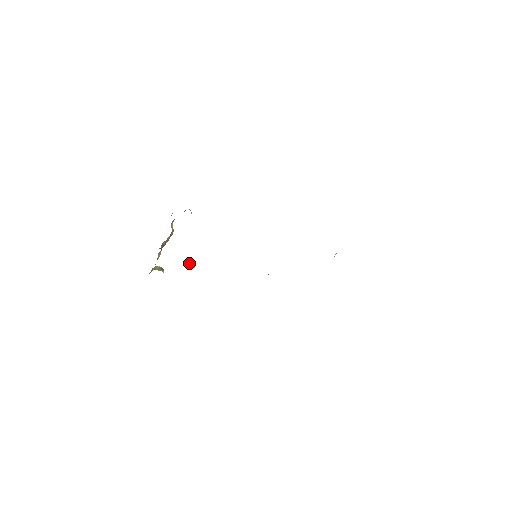
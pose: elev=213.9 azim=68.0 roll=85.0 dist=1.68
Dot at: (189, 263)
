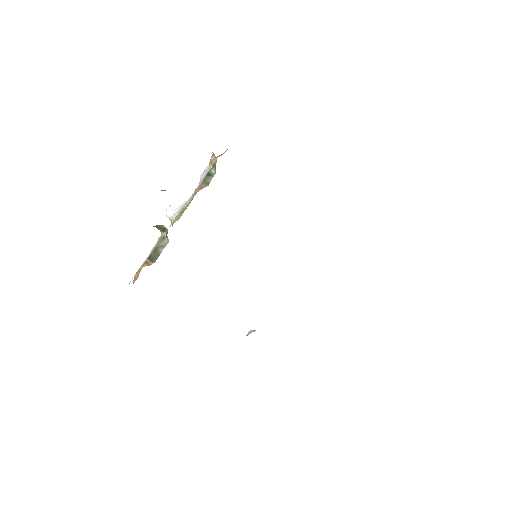
Dot at: (168, 212)
